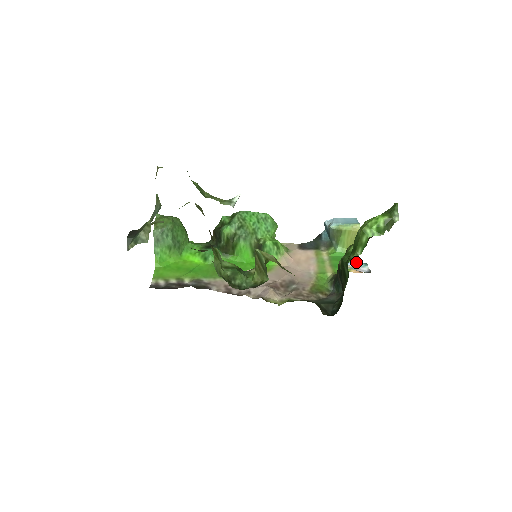
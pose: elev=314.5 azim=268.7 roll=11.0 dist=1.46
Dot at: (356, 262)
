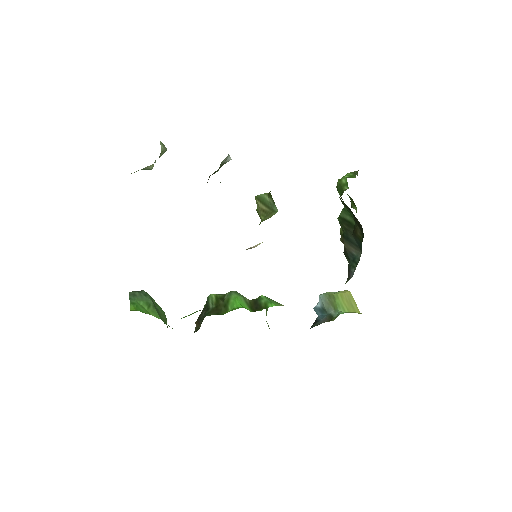
Dot at: occluded
